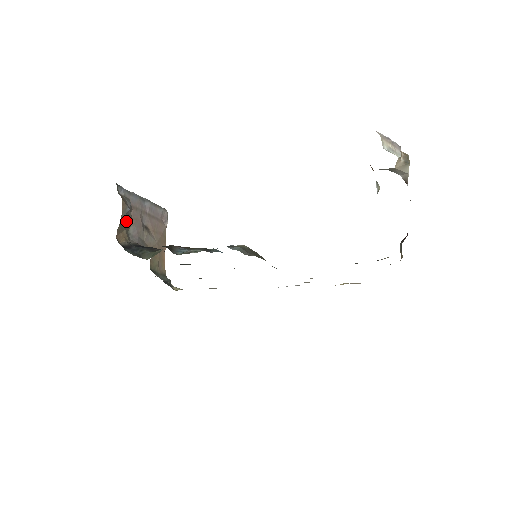
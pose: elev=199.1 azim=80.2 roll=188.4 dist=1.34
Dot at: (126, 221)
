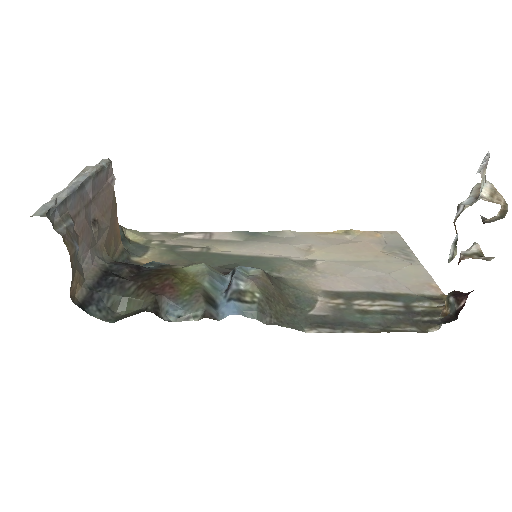
Dot at: (76, 260)
